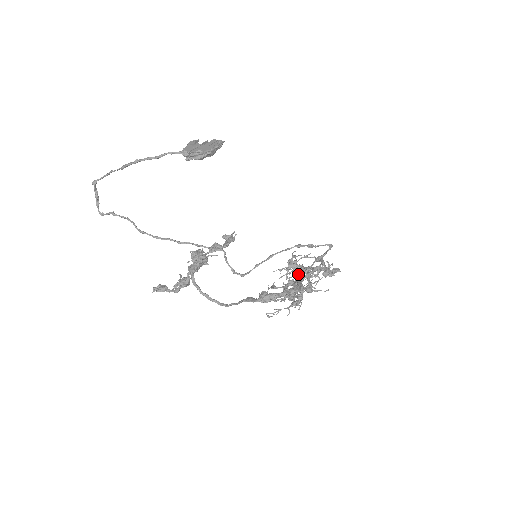
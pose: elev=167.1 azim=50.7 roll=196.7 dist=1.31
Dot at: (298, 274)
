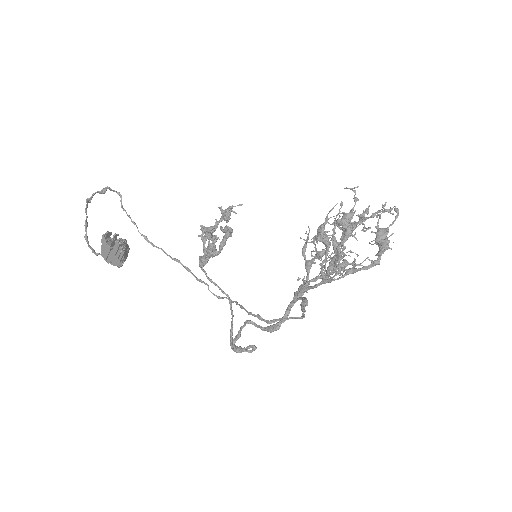
Dot at: occluded
